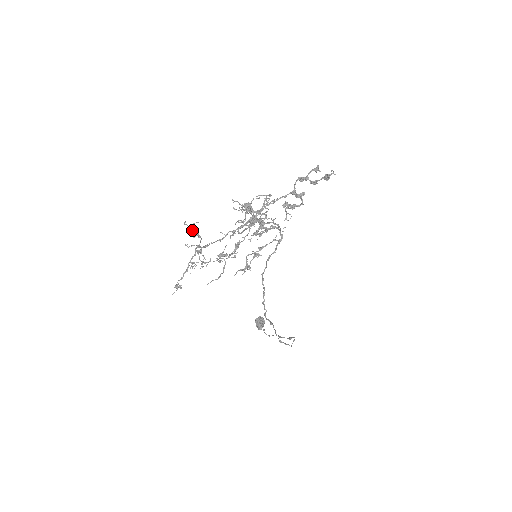
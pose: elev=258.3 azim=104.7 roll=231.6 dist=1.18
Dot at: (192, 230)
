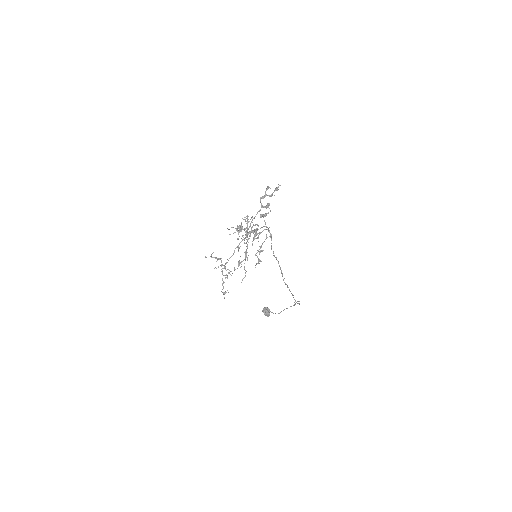
Dot at: occluded
